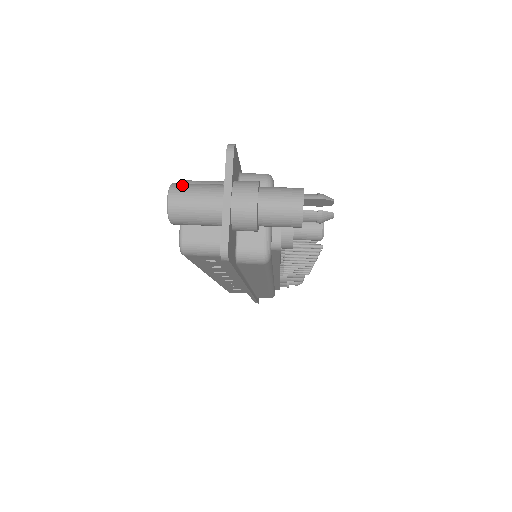
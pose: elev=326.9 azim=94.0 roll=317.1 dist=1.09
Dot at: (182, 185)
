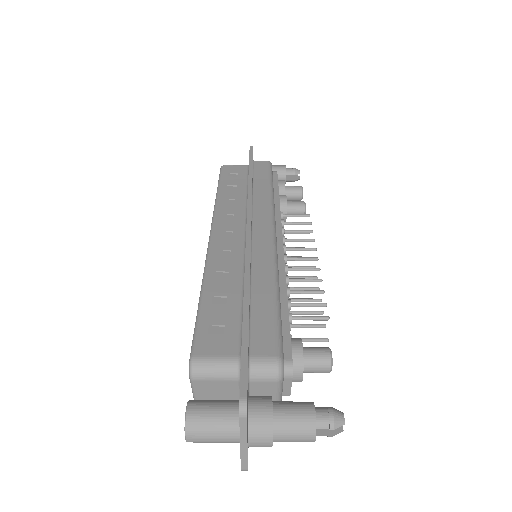
Dot at: (197, 425)
